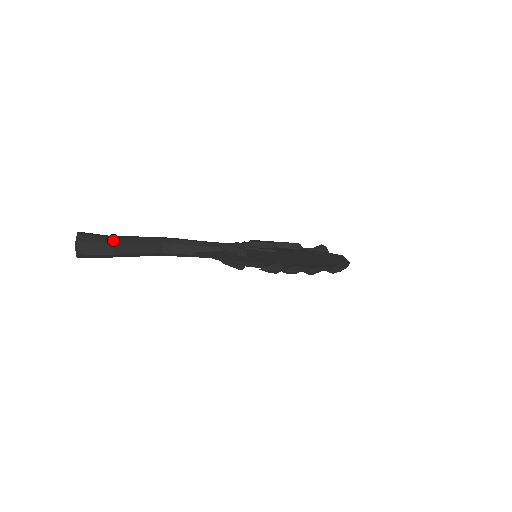
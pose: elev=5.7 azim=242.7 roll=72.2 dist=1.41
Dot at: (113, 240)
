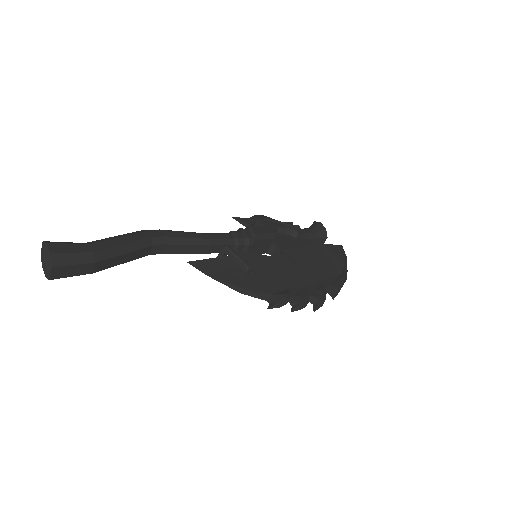
Dot at: (95, 257)
